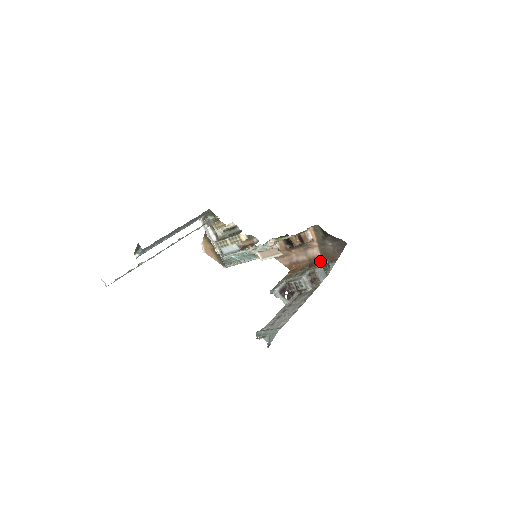
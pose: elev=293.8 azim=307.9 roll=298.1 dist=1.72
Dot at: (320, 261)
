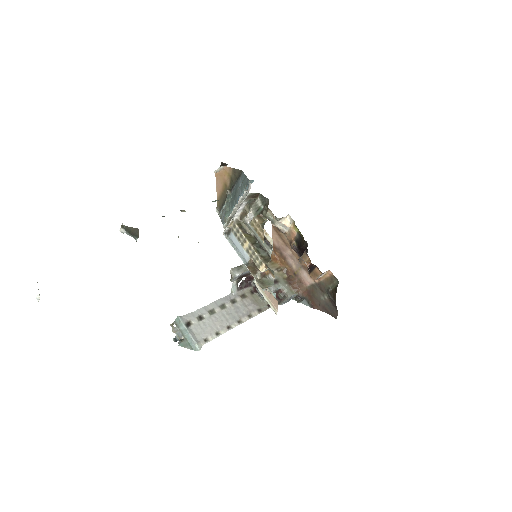
Dot at: (301, 290)
